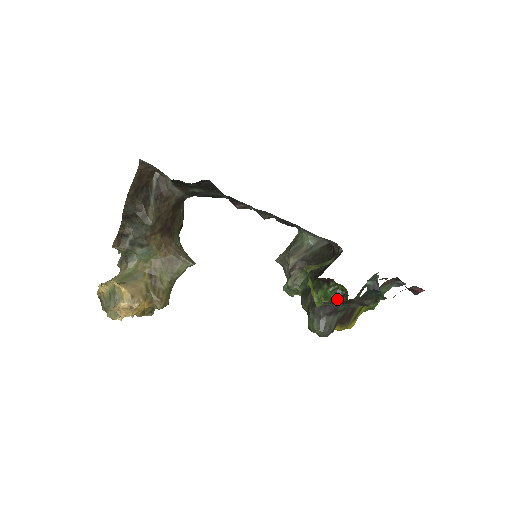
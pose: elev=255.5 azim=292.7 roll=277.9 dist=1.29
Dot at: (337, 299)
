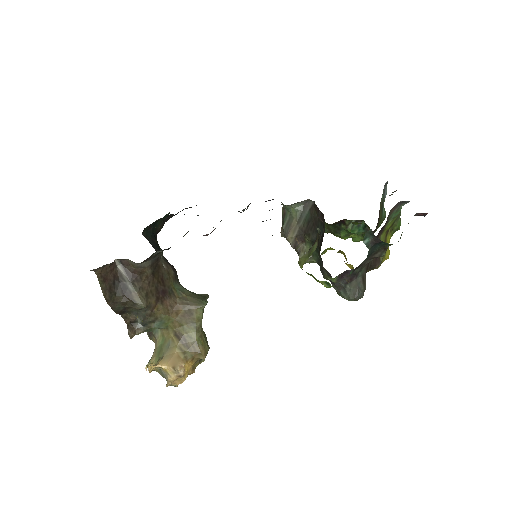
Dot at: (362, 231)
